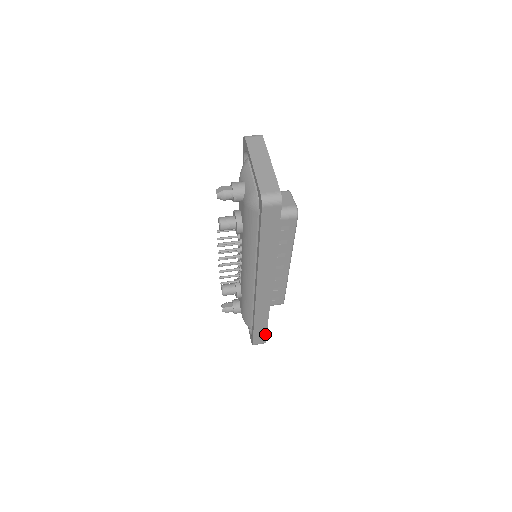
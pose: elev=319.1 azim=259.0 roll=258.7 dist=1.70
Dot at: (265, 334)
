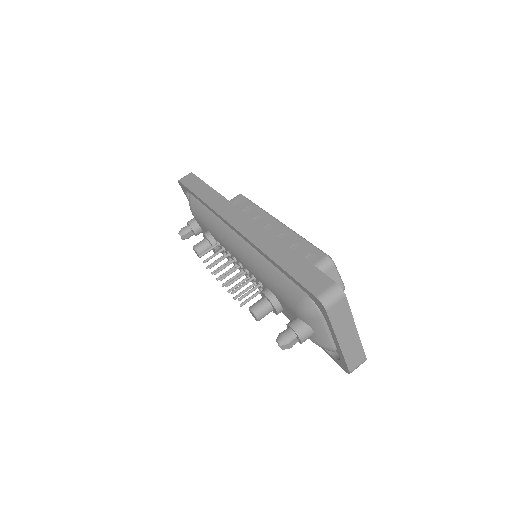
Dot at: occluded
